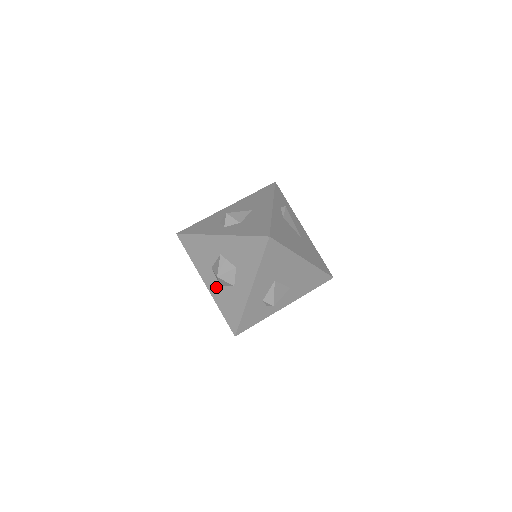
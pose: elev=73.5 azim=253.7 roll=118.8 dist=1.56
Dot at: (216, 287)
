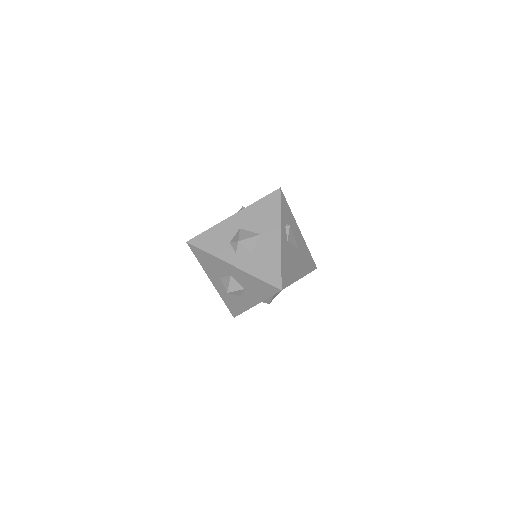
Dot at: (222, 289)
